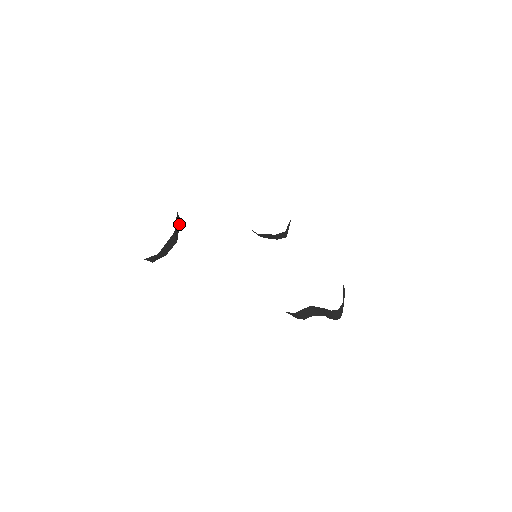
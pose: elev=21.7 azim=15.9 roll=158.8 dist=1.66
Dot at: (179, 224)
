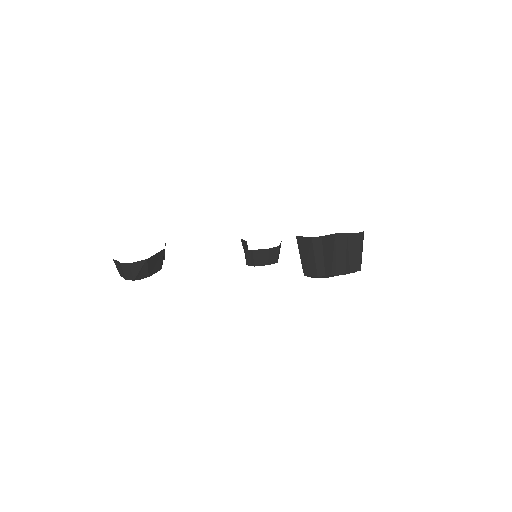
Dot at: occluded
